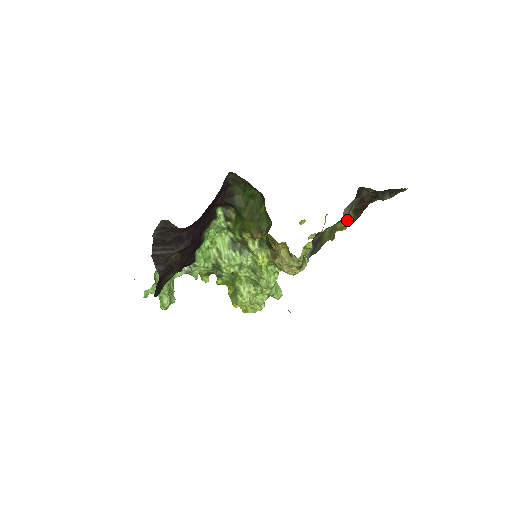
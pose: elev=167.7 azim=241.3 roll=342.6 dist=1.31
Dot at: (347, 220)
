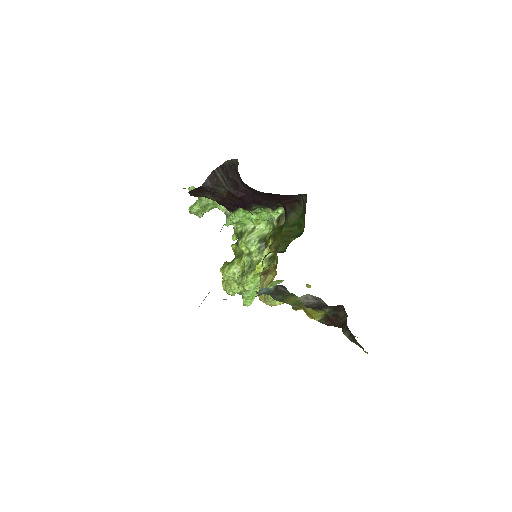
Dot at: (316, 314)
